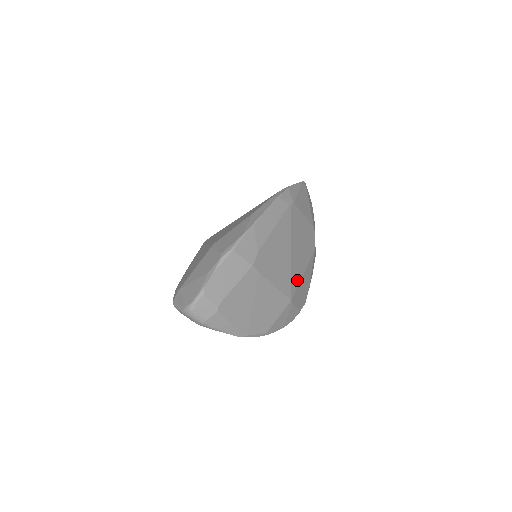
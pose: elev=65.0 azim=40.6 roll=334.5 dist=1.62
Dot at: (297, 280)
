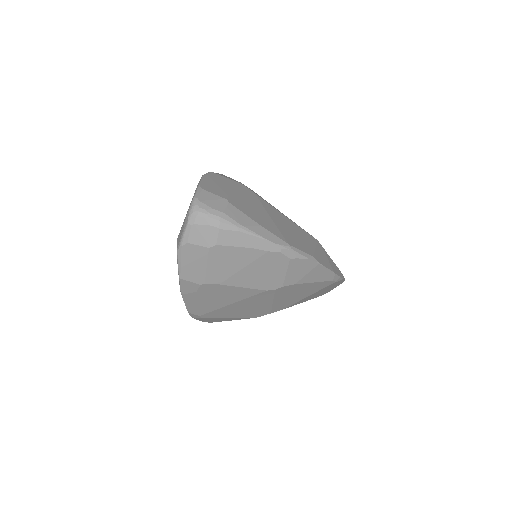
Dot at: occluded
